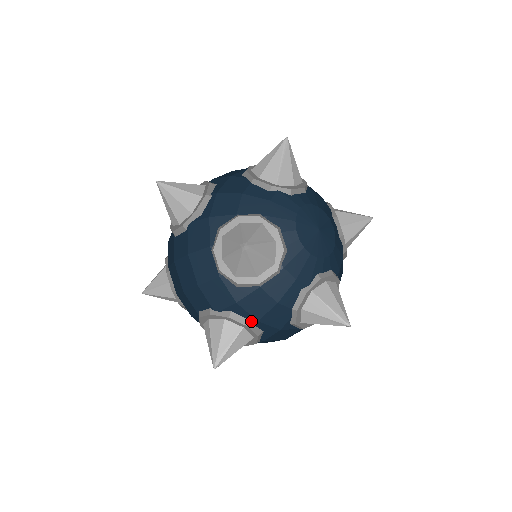
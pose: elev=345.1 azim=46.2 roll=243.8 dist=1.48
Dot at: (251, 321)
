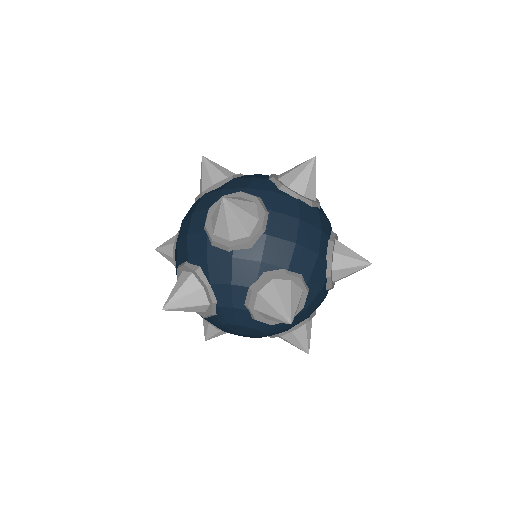
Dot at: occluded
